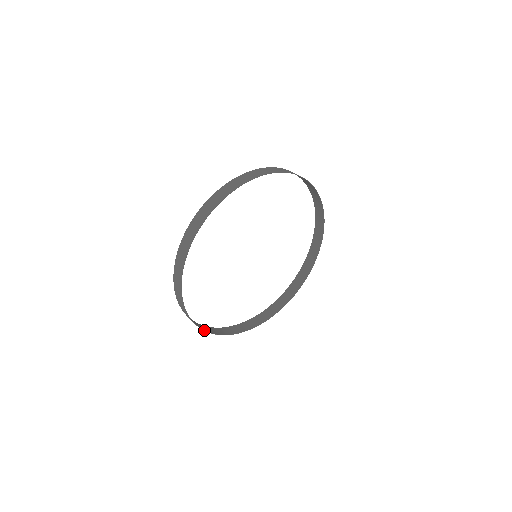
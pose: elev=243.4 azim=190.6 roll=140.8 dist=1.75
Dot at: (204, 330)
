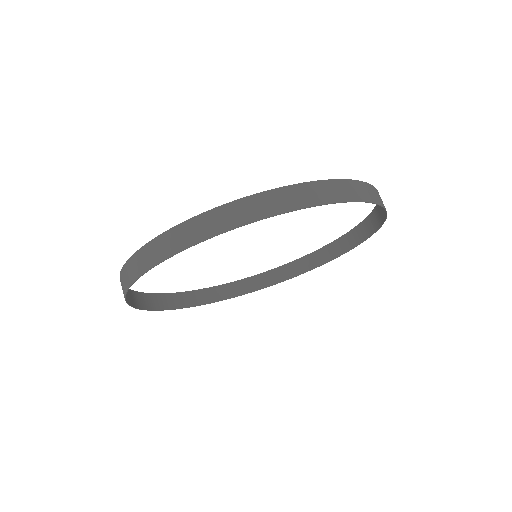
Dot at: (127, 291)
